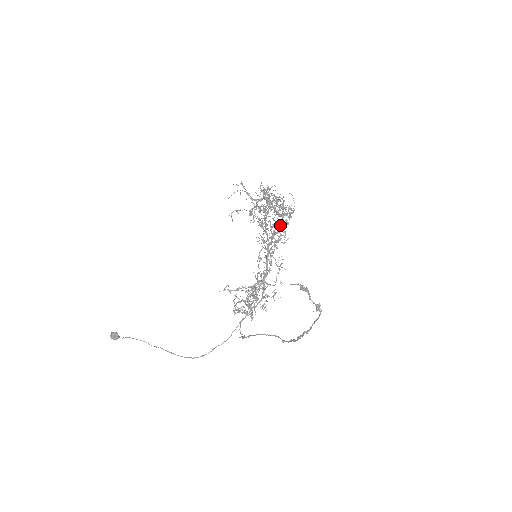
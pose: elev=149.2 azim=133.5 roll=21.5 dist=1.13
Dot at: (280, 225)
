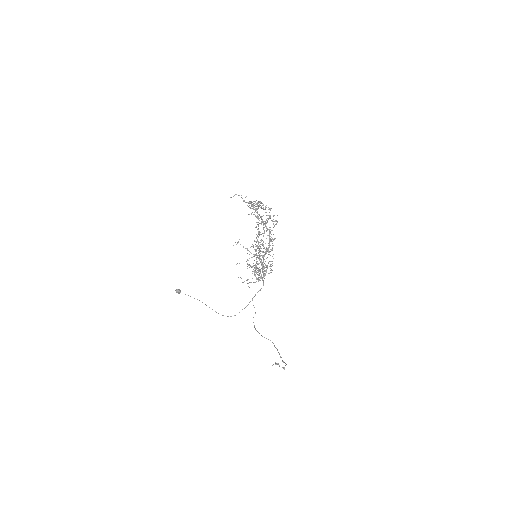
Dot at: occluded
